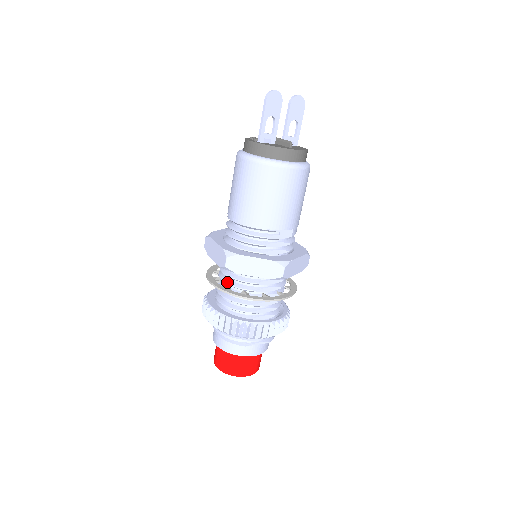
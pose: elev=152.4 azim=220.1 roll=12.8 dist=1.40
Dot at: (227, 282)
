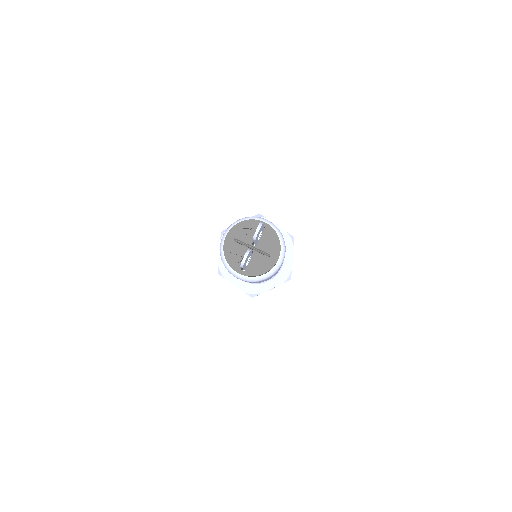
Dot at: occluded
